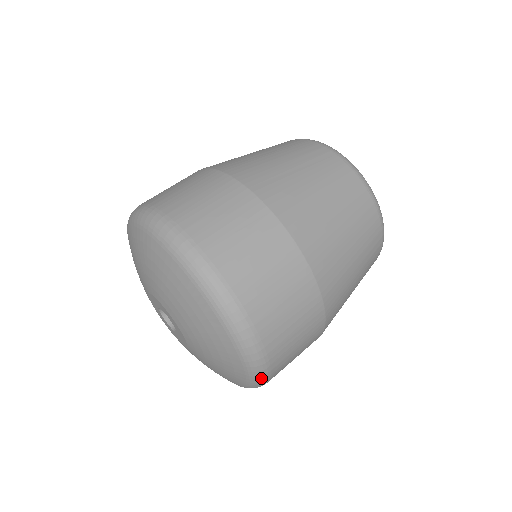
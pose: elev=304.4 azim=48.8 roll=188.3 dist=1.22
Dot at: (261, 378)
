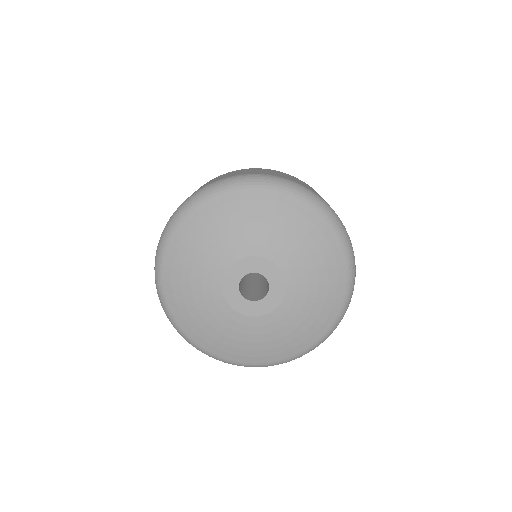
Dot at: (354, 276)
